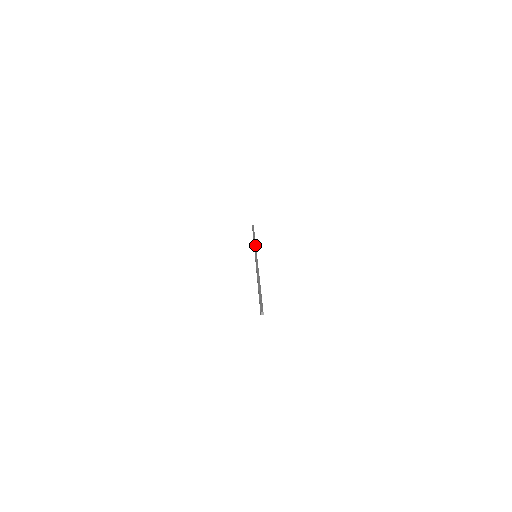
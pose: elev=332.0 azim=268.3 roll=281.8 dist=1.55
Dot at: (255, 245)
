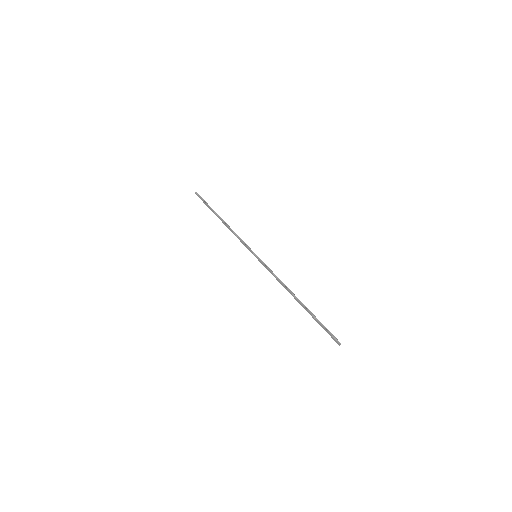
Dot at: (239, 237)
